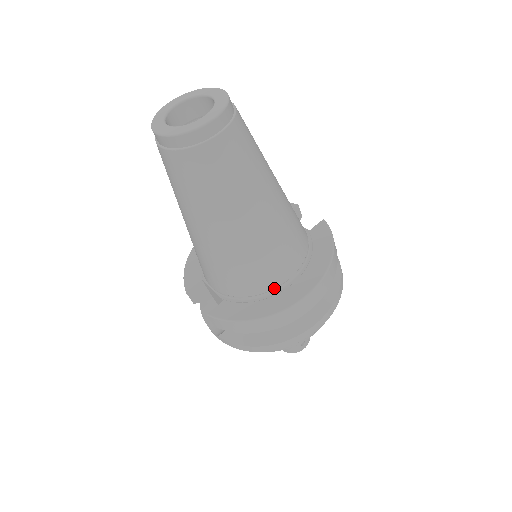
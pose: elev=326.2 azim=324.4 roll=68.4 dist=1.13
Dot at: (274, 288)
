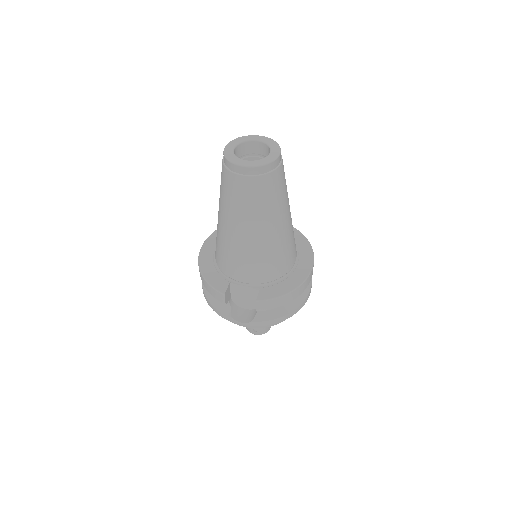
Dot at: (291, 268)
